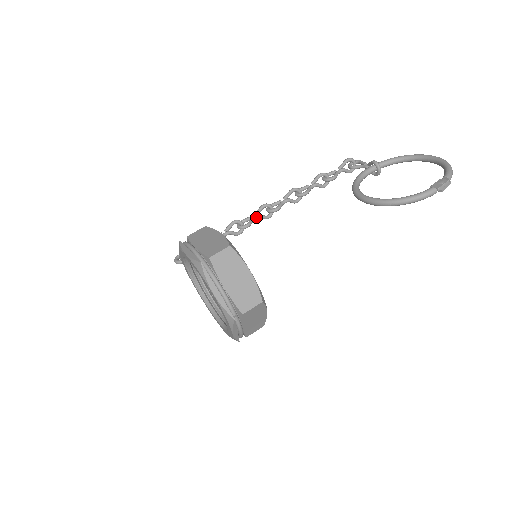
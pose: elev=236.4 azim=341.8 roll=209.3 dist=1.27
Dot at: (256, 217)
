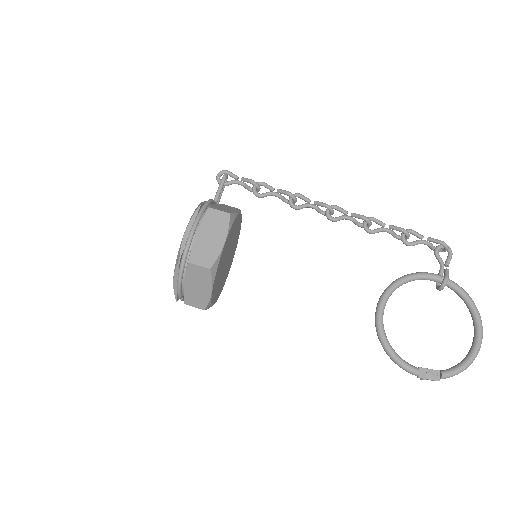
Dot at: (311, 207)
